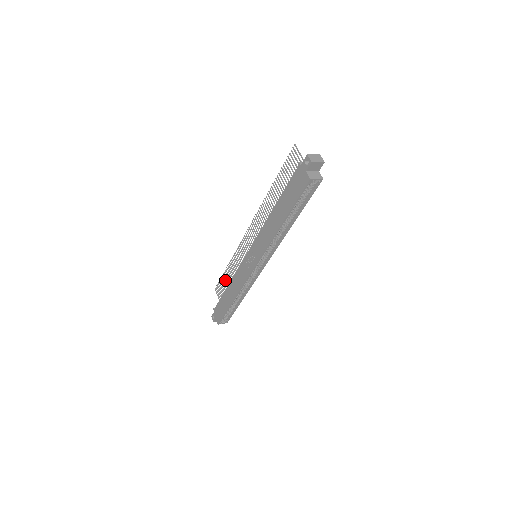
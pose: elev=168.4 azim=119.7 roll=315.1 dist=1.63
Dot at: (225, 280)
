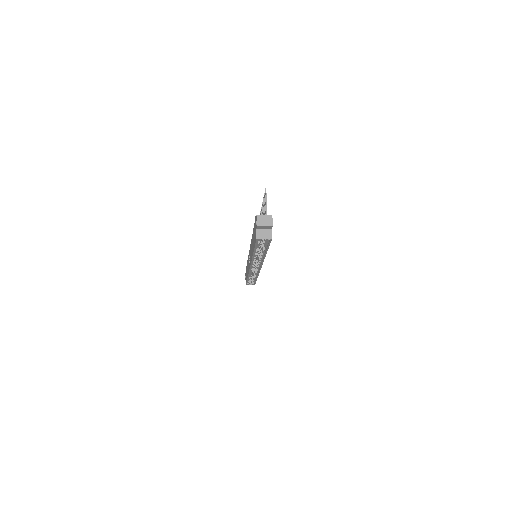
Dot at: occluded
